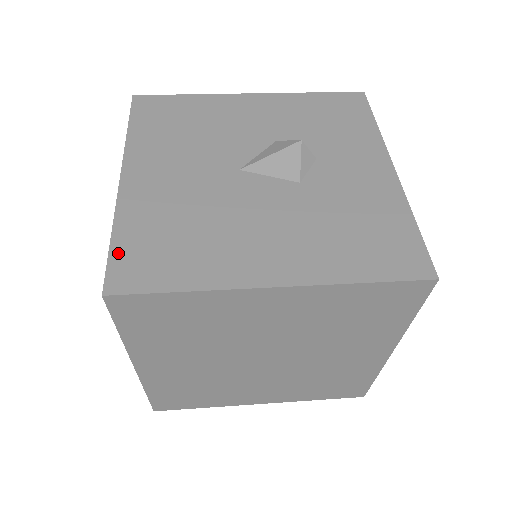
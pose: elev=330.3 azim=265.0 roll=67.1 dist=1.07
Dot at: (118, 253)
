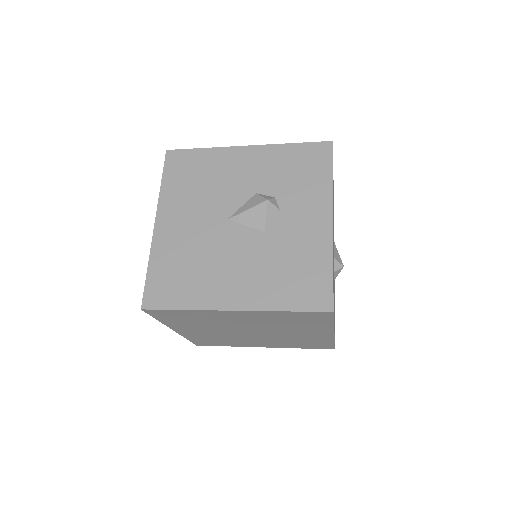
Dot at: (150, 282)
